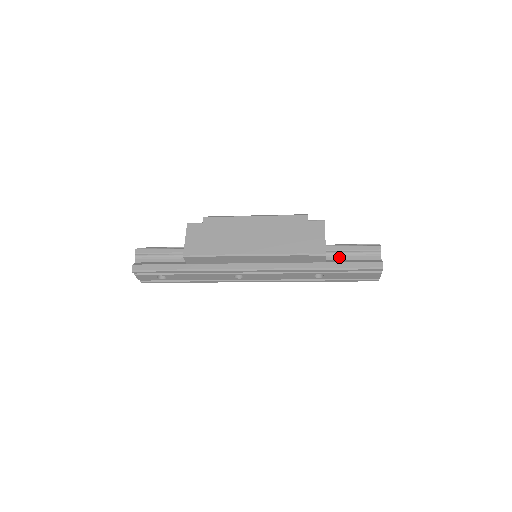
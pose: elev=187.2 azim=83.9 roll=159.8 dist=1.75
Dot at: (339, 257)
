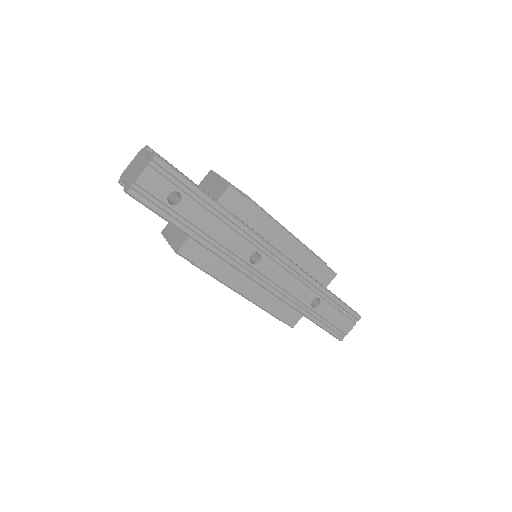
Dot at: occluded
